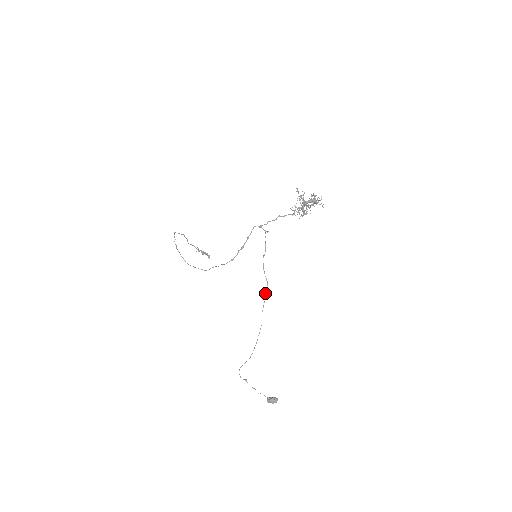
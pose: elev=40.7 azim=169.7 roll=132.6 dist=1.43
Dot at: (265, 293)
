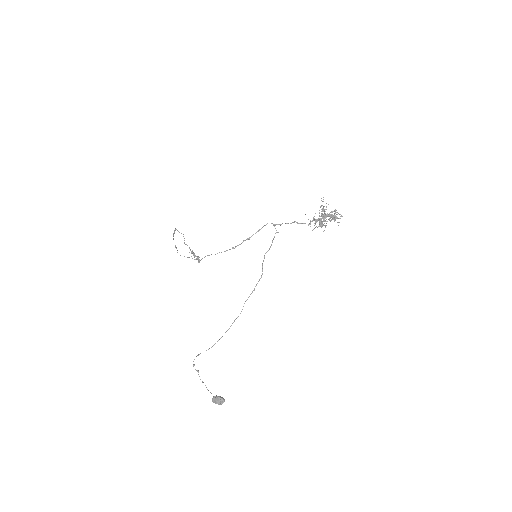
Dot at: (256, 285)
